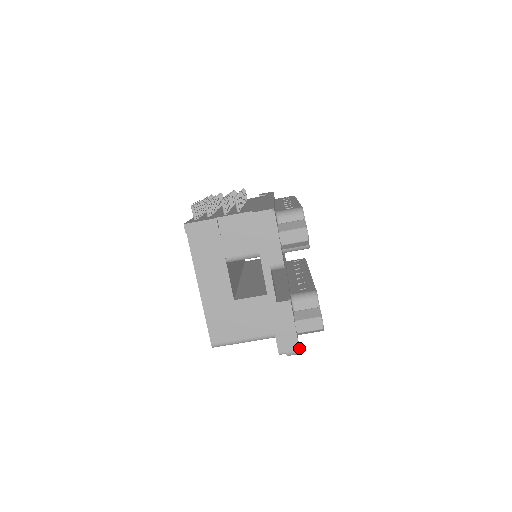
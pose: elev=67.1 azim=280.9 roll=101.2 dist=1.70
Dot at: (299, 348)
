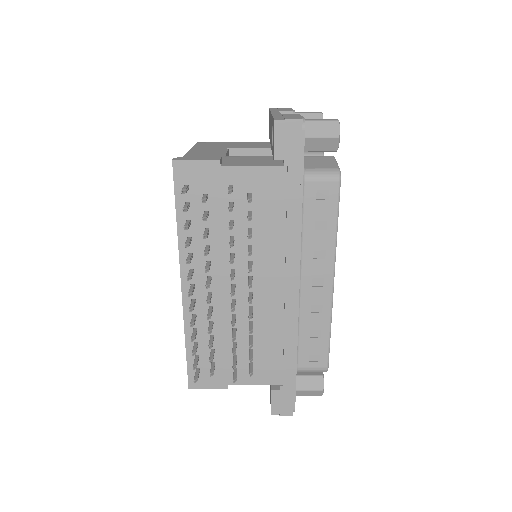
Dot at: occluded
